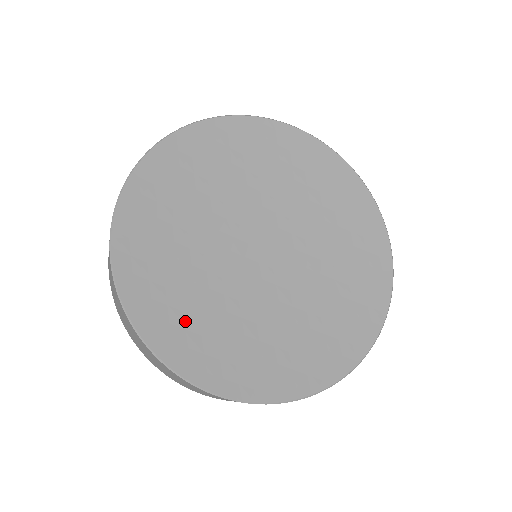
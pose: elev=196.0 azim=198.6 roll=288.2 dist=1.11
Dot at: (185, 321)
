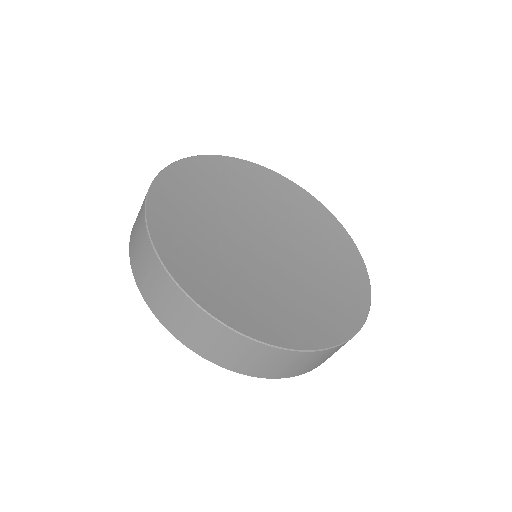
Dot at: (196, 261)
